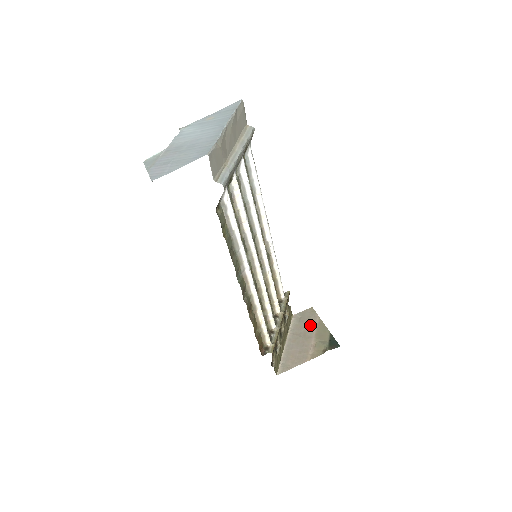
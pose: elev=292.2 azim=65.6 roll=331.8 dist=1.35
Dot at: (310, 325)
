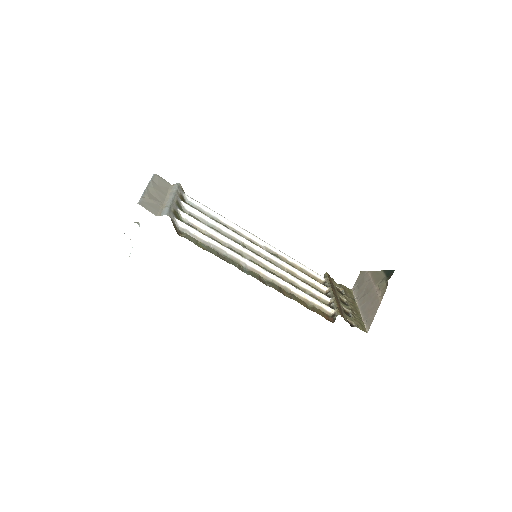
Dot at: (366, 282)
